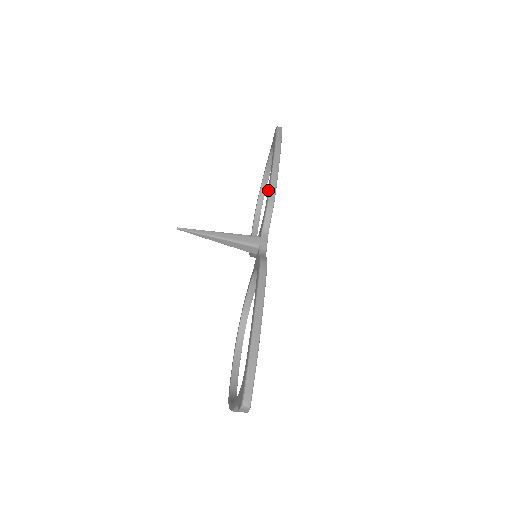
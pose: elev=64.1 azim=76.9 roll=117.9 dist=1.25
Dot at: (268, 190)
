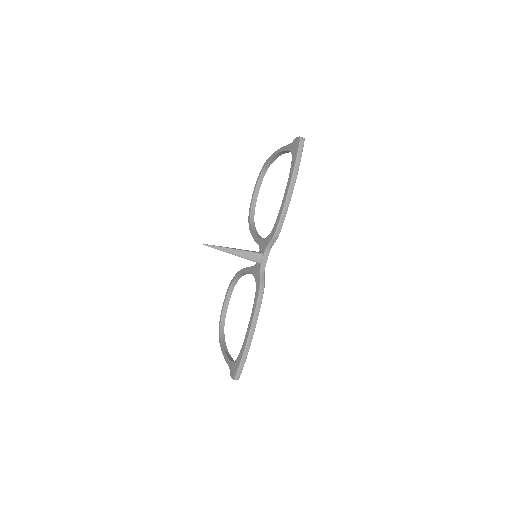
Dot at: (278, 218)
